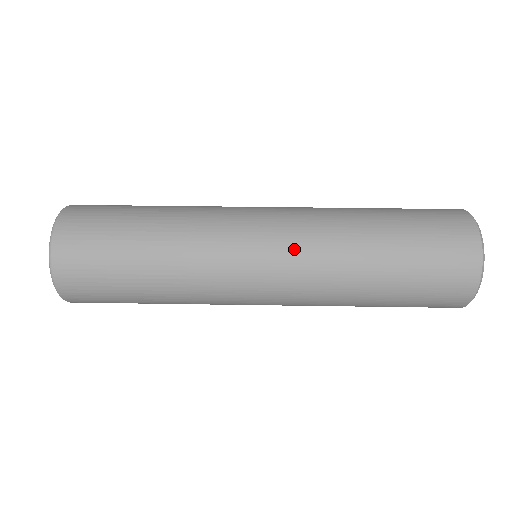
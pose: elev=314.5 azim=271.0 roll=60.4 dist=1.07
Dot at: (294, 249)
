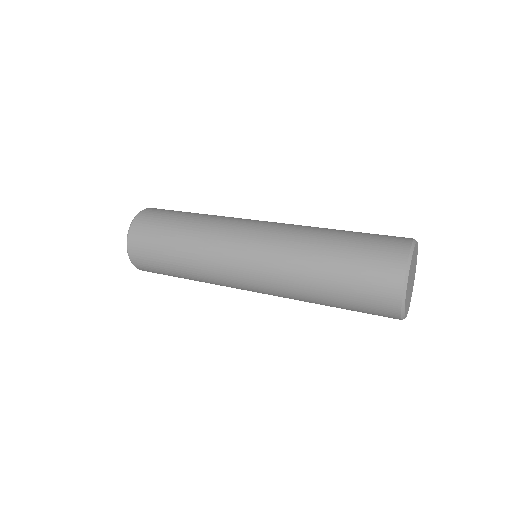
Dot at: (271, 236)
